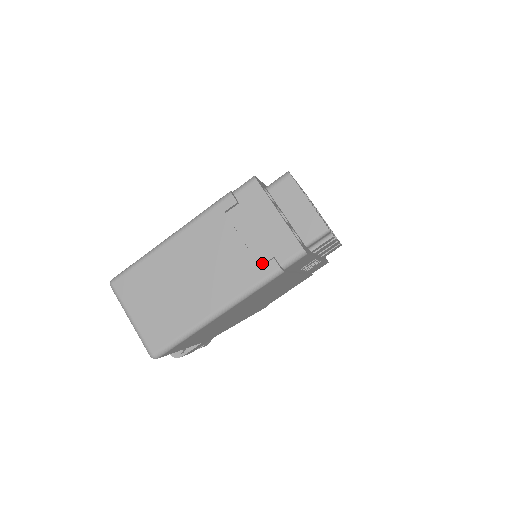
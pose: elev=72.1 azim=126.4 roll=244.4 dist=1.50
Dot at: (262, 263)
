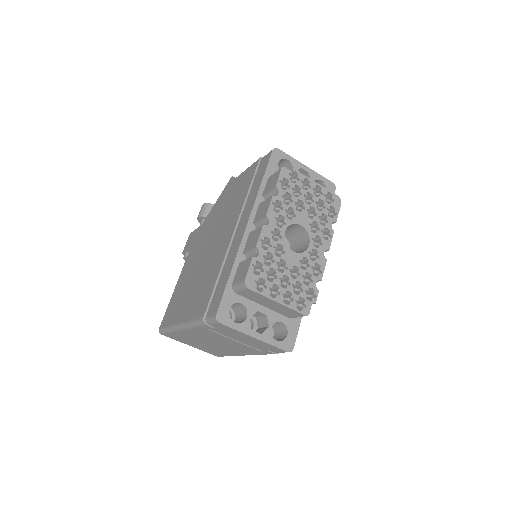
Dot at: (260, 350)
